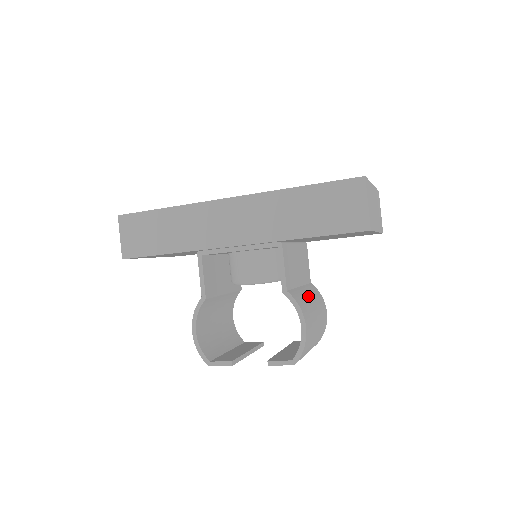
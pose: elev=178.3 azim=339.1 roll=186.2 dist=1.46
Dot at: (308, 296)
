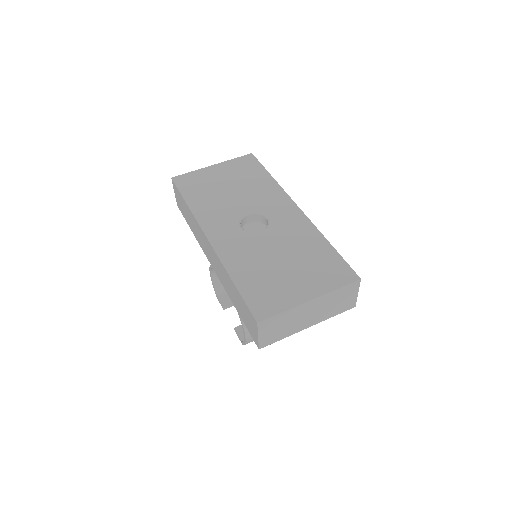
Dot at: occluded
